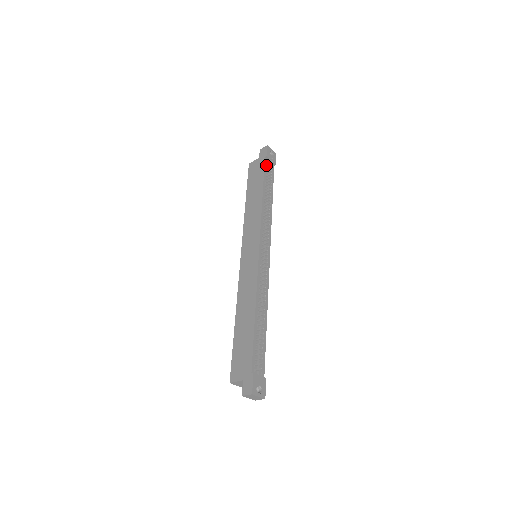
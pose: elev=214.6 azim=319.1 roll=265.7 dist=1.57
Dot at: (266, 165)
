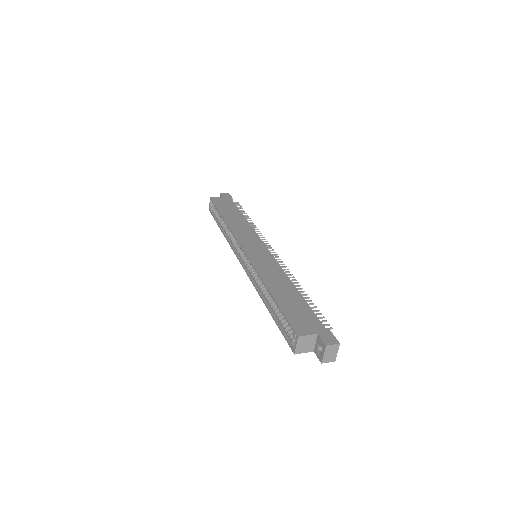
Dot at: occluded
